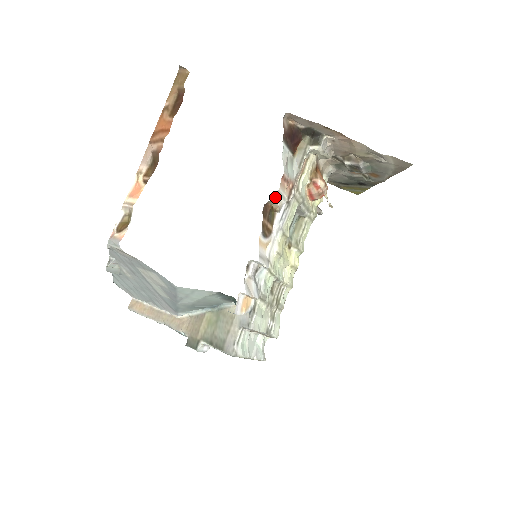
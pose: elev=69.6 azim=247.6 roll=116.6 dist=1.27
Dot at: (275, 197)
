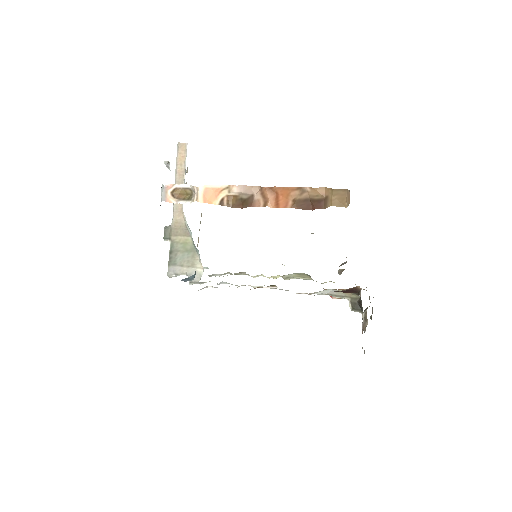
Dot at: occluded
